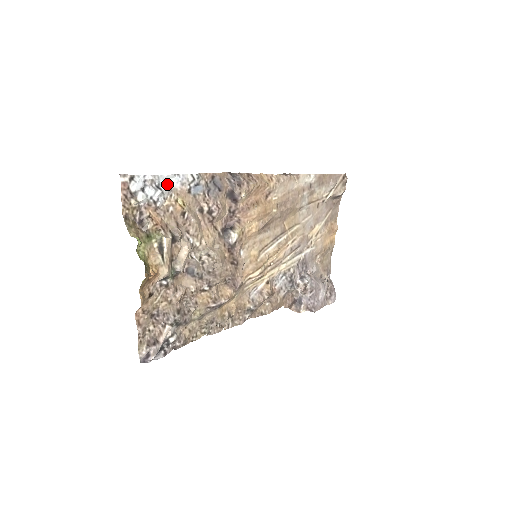
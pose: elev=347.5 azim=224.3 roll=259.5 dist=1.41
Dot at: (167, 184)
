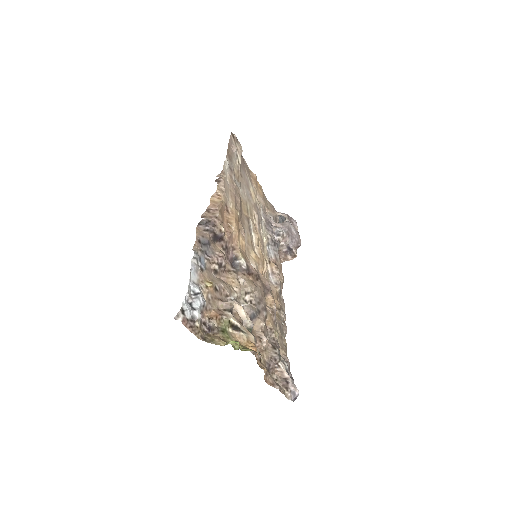
Dot at: (194, 285)
